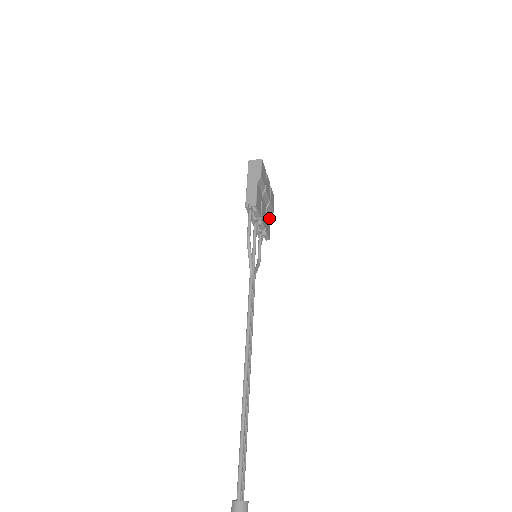
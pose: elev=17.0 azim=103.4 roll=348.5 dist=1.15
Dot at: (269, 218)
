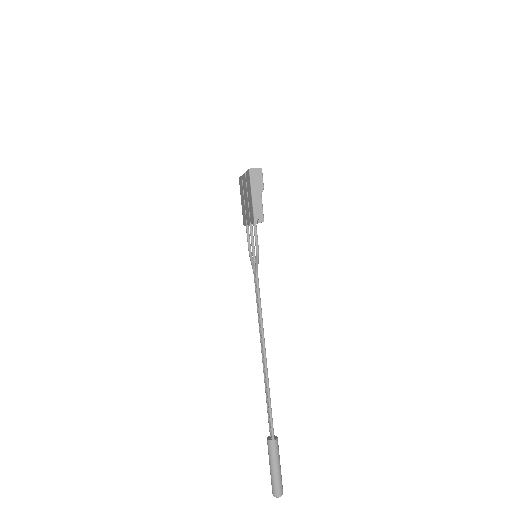
Dot at: occluded
